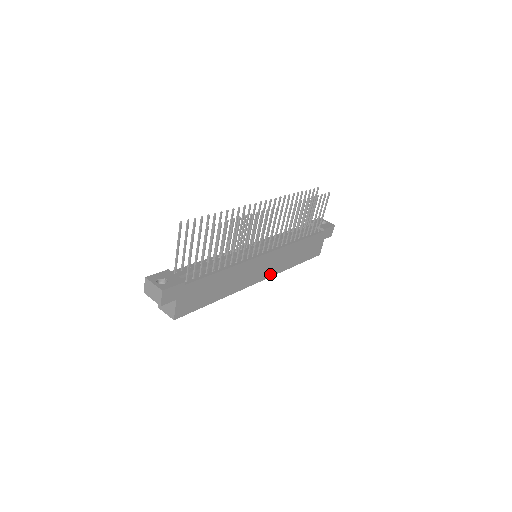
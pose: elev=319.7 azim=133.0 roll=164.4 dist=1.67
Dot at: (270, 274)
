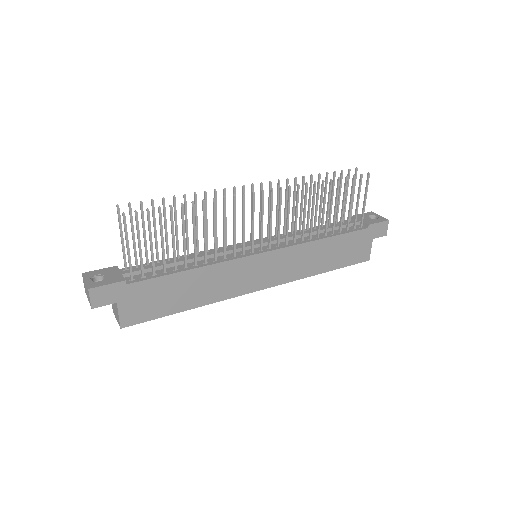
Dot at: (280, 281)
